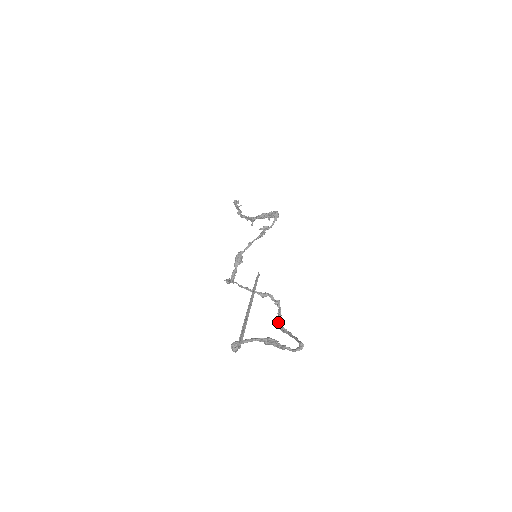
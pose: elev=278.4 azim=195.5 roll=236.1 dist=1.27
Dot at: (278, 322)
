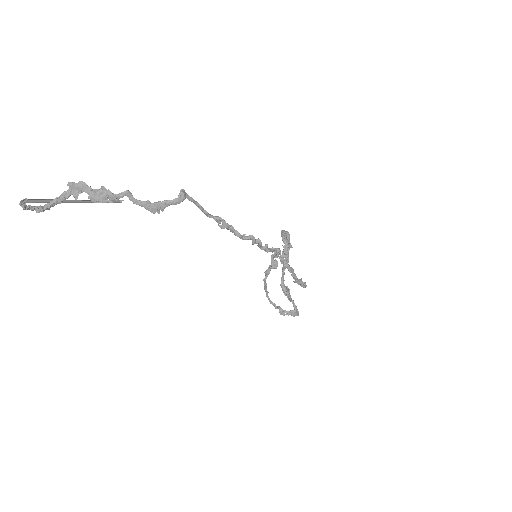
Dot at: (264, 250)
